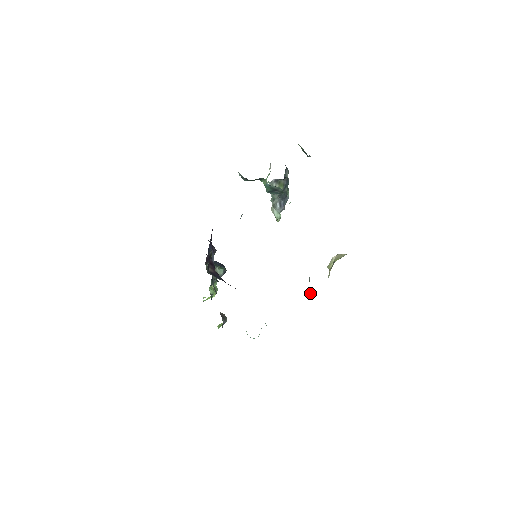
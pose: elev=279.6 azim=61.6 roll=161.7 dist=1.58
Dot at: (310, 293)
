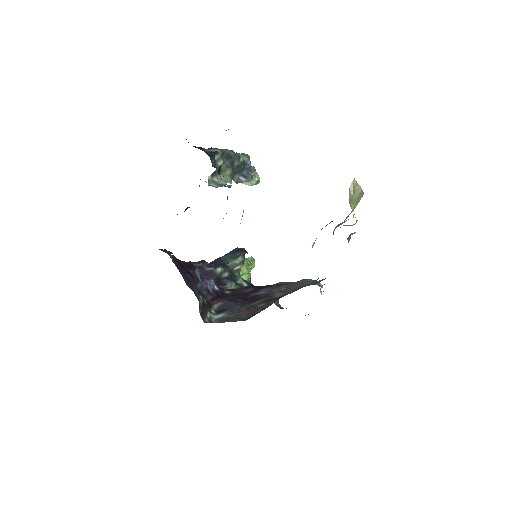
Dot at: (347, 238)
